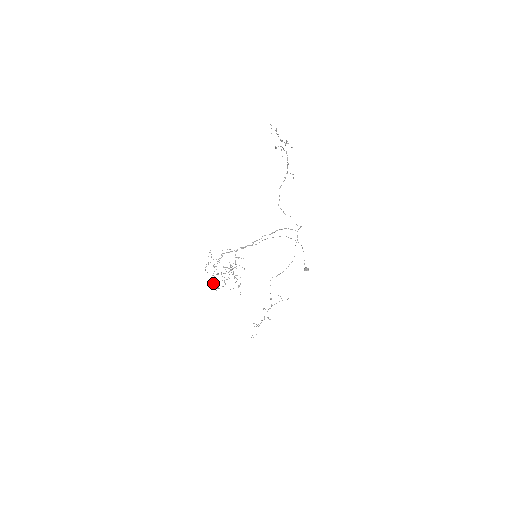
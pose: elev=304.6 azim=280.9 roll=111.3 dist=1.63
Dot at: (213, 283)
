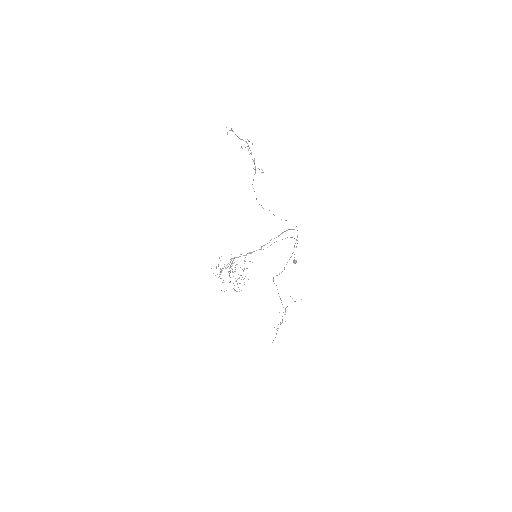
Dot at: occluded
